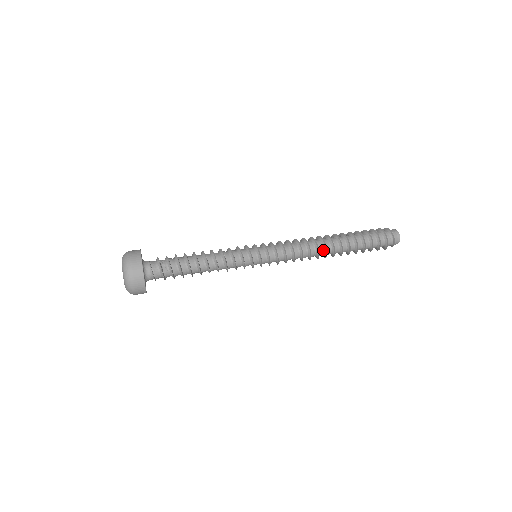
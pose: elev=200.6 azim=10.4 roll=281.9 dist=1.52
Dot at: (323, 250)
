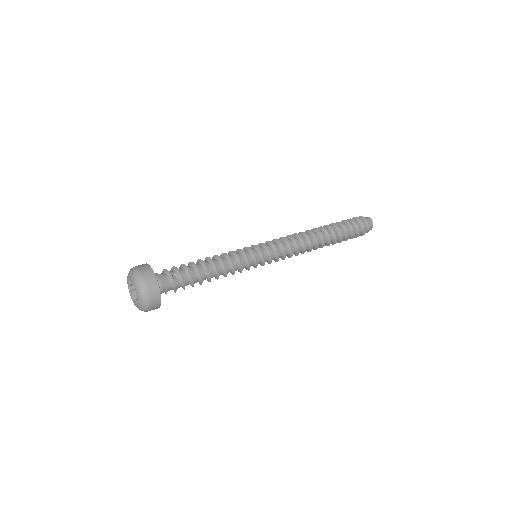
Dot at: (314, 240)
